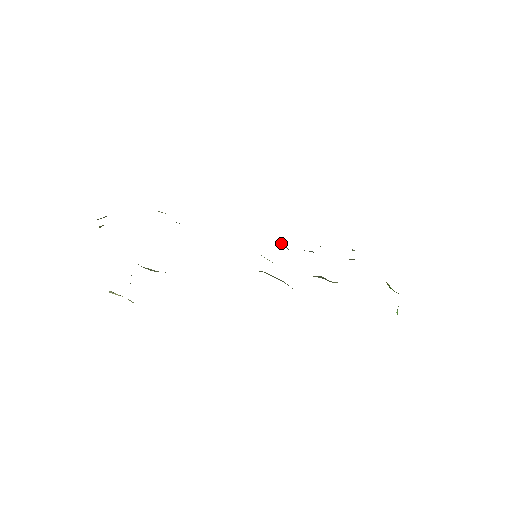
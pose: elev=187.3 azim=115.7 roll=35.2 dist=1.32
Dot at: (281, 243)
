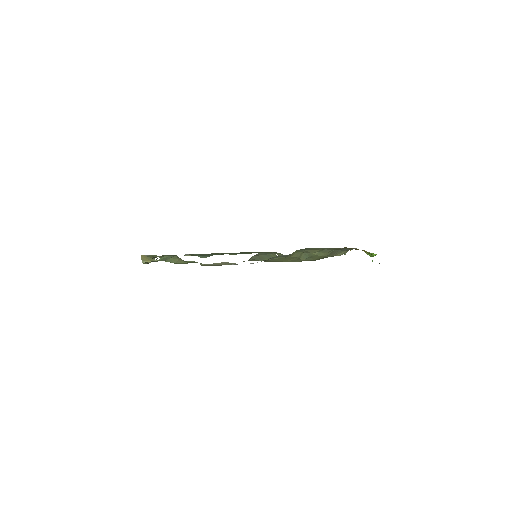
Dot at: (280, 255)
